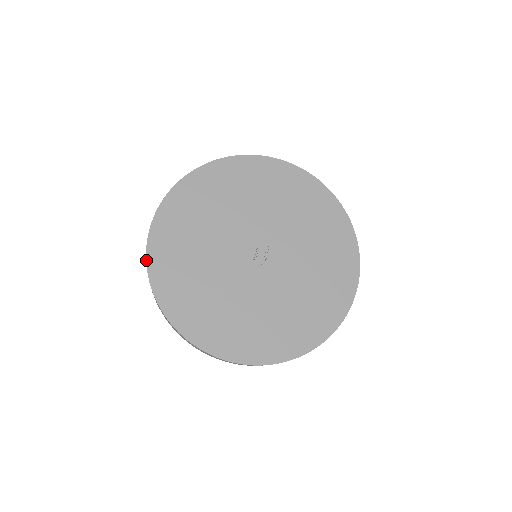
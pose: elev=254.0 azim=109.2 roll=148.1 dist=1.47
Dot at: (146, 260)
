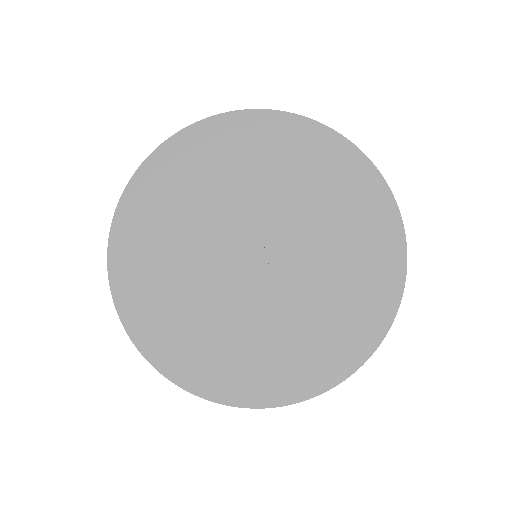
Dot at: (143, 162)
